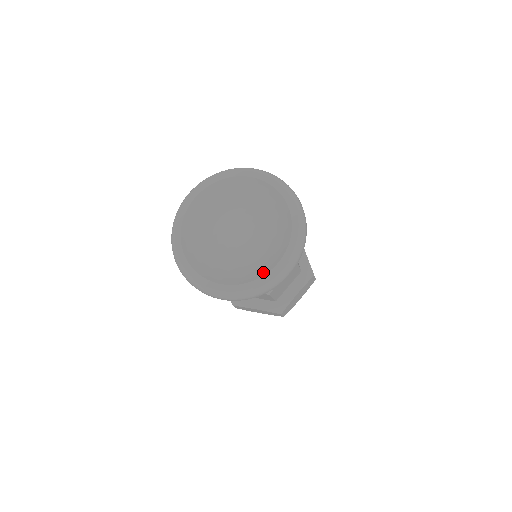
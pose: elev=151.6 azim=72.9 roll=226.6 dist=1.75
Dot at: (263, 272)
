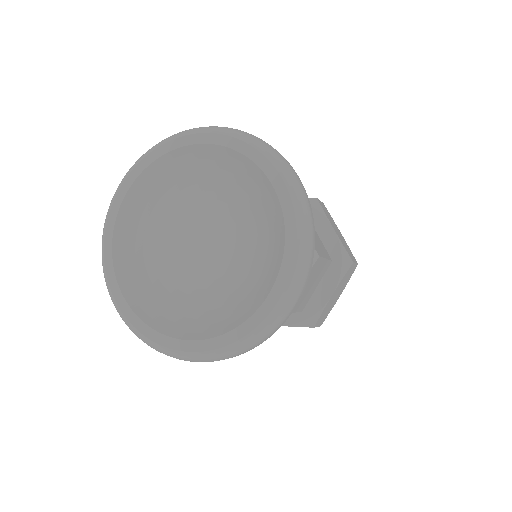
Dot at: (249, 310)
